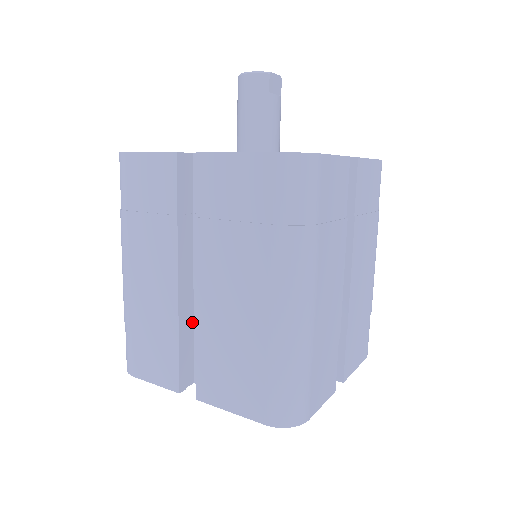
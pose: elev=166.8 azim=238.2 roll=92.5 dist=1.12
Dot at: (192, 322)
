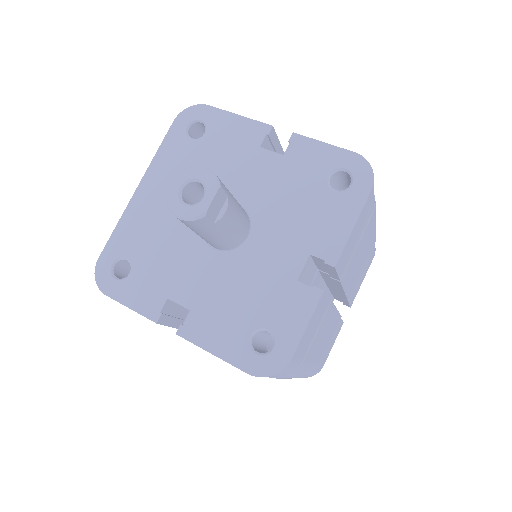
Dot at: occluded
